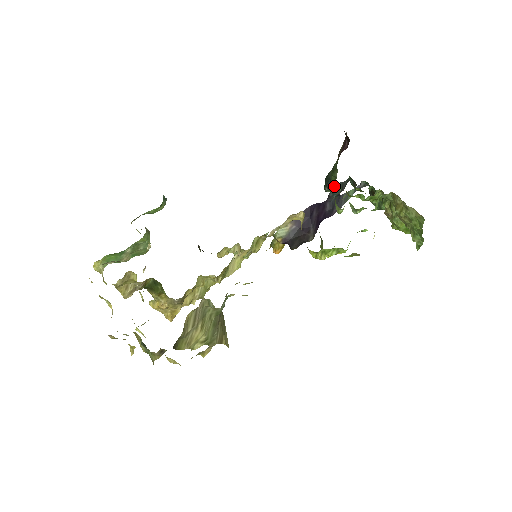
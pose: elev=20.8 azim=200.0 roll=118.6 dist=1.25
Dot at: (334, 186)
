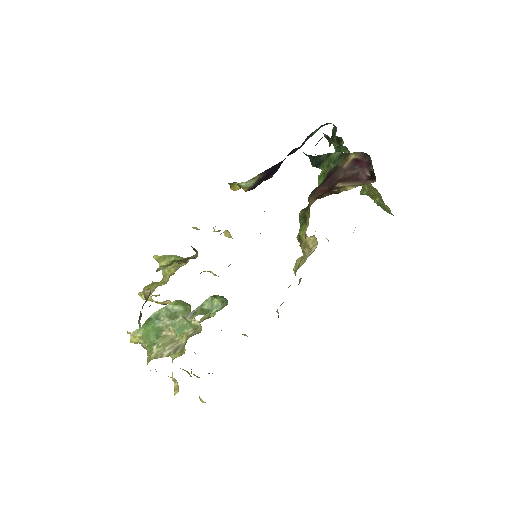
Dot at: (324, 169)
